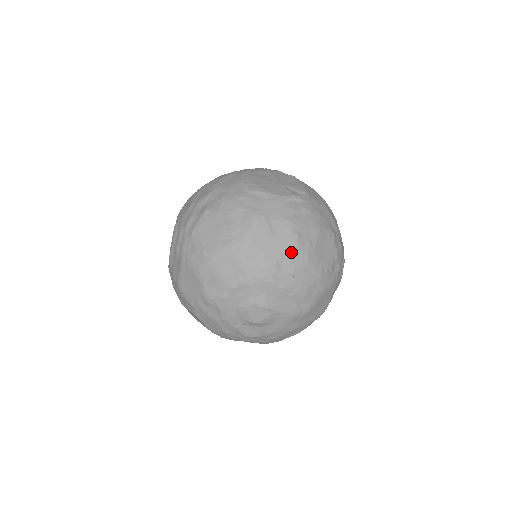
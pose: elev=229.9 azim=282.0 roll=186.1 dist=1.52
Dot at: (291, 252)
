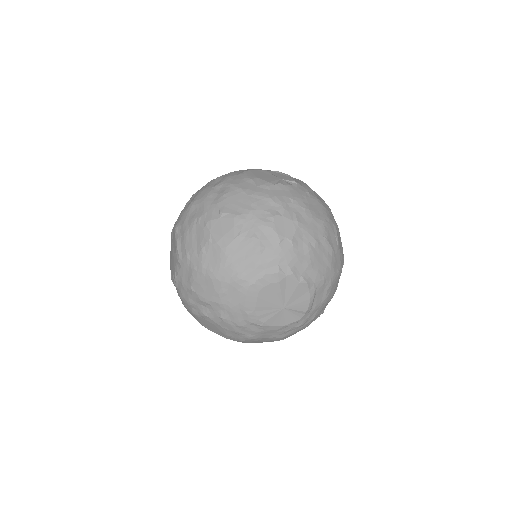
Dot at: occluded
